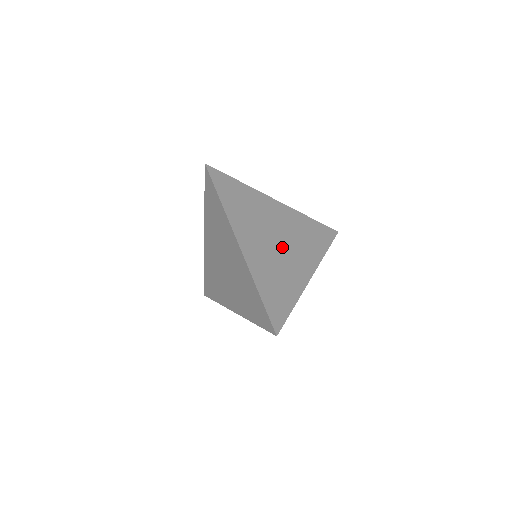
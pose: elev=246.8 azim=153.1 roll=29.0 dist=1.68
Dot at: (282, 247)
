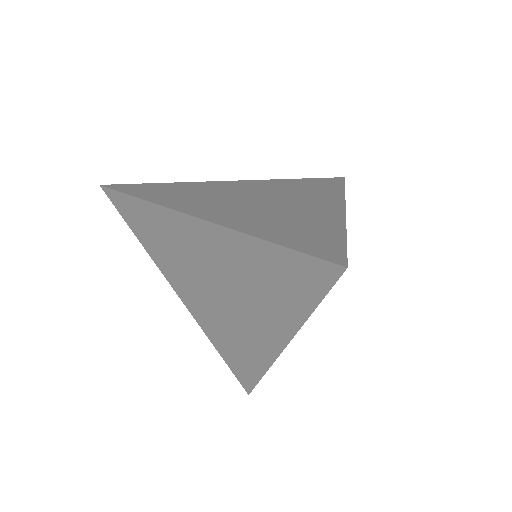
Dot at: (272, 202)
